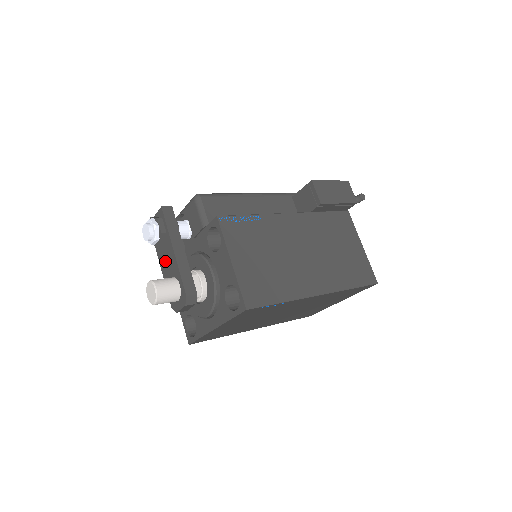
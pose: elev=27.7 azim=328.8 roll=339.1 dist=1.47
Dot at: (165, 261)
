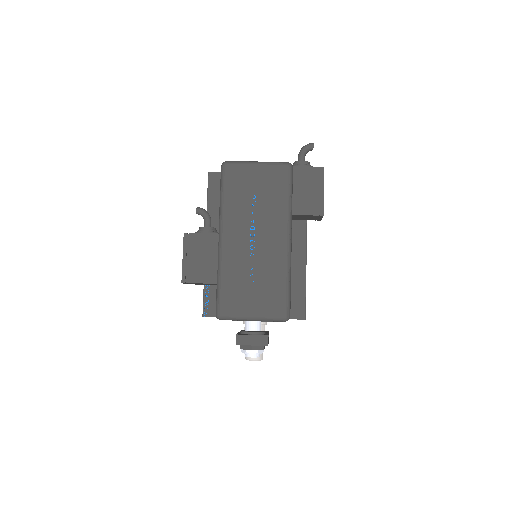
Dot at: occluded
